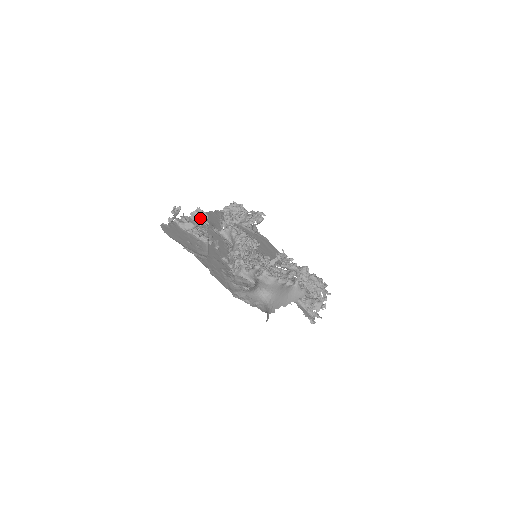
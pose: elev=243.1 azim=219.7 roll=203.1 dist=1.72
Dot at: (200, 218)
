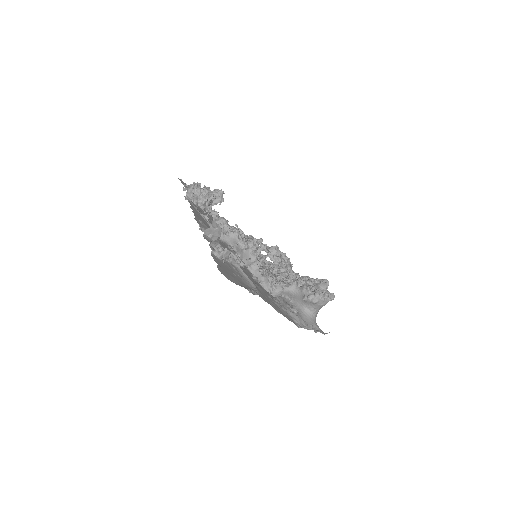
Dot at: (216, 233)
